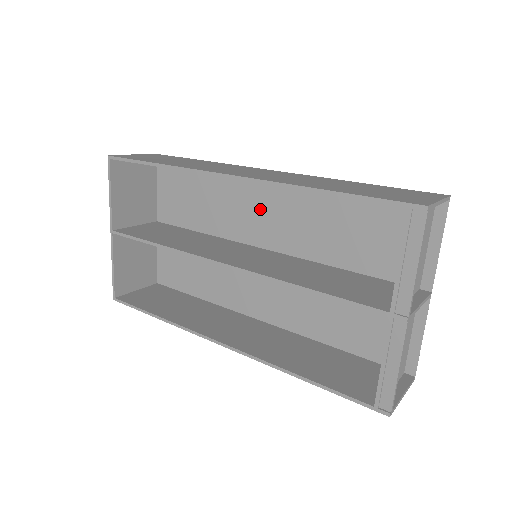
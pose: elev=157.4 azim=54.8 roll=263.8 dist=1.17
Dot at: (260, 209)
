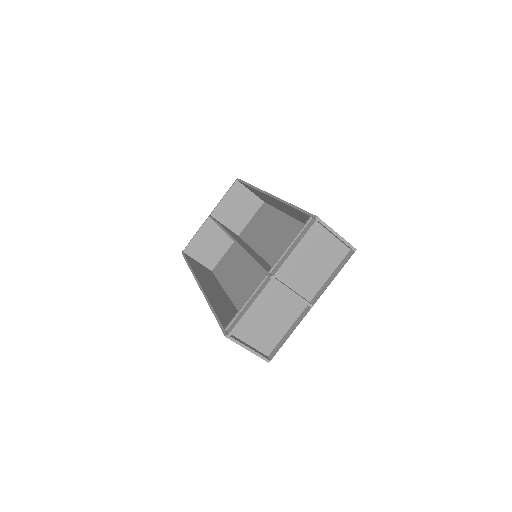
Dot at: (281, 239)
